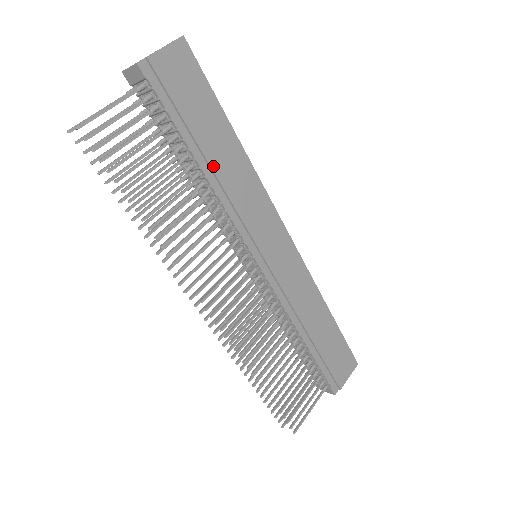
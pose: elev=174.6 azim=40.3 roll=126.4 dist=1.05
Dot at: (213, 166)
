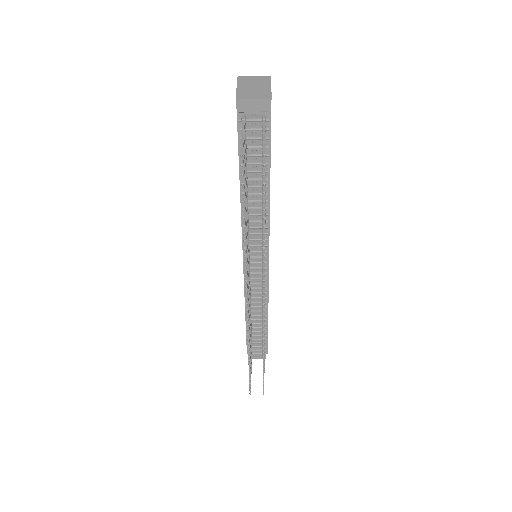
Dot at: occluded
